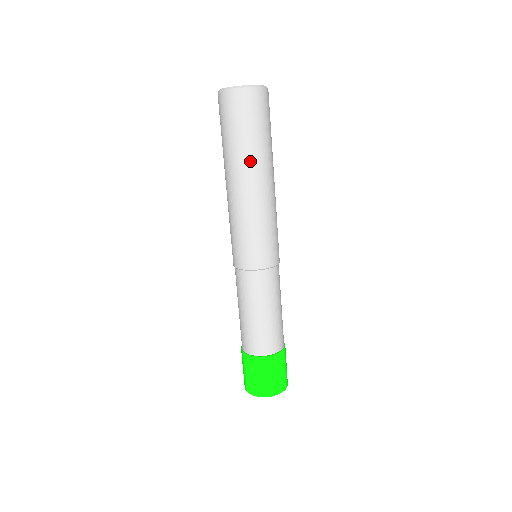
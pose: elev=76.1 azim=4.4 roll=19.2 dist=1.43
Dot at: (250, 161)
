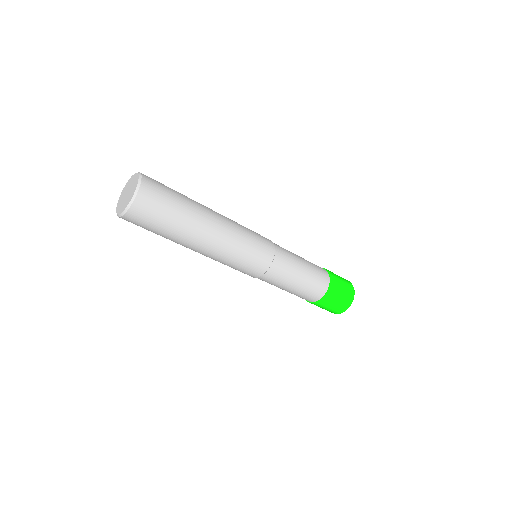
Dot at: (179, 243)
